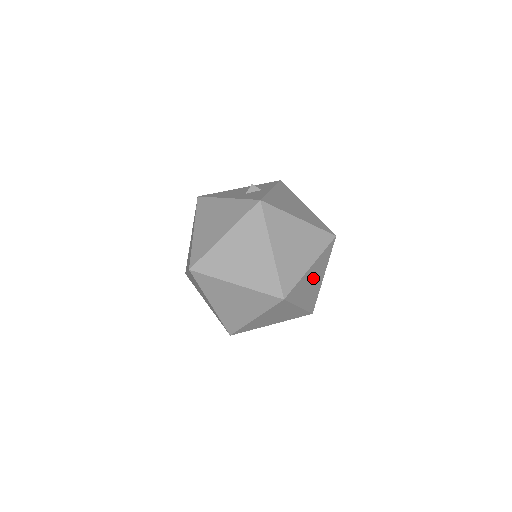
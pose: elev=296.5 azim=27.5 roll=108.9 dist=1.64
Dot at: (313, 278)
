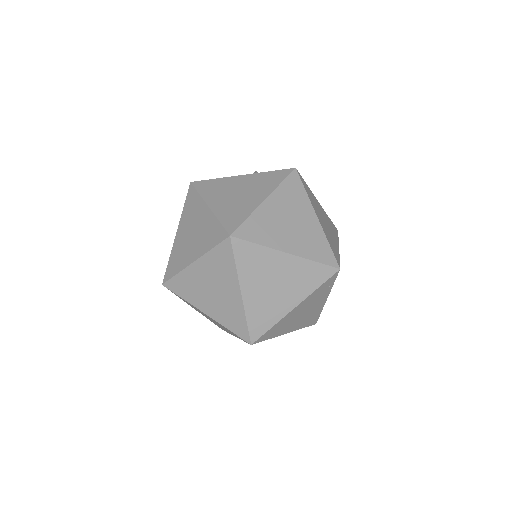
Dot at: occluded
